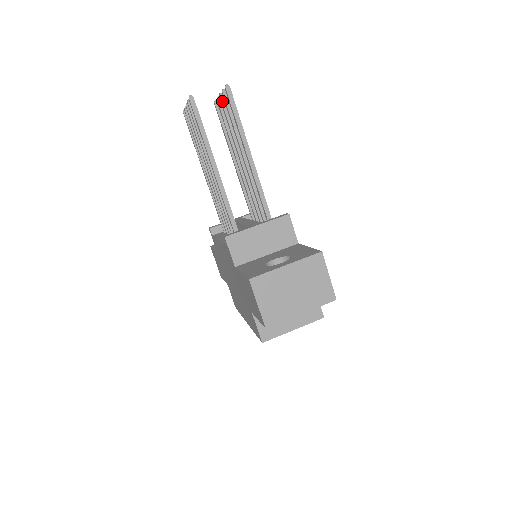
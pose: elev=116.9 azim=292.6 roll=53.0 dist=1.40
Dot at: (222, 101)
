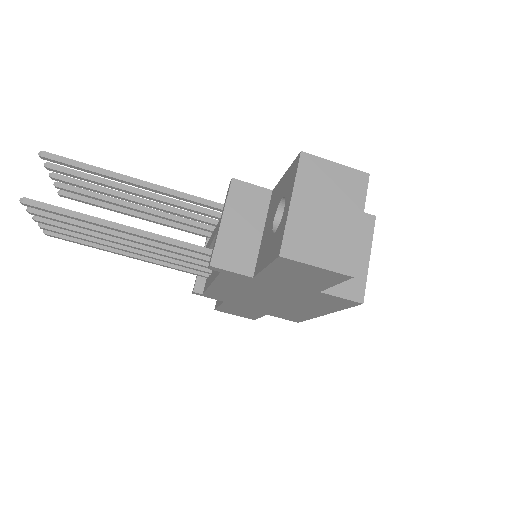
Dot at: (59, 179)
